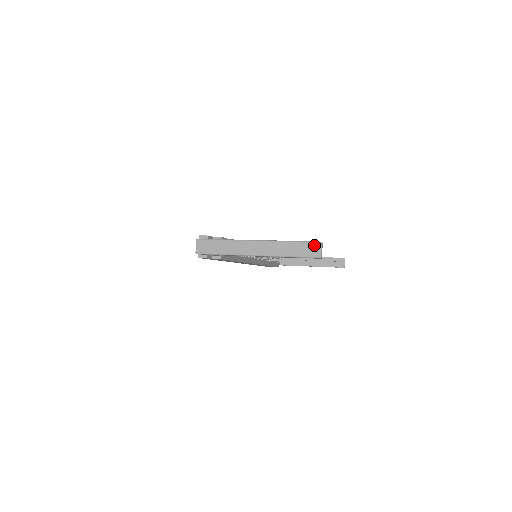
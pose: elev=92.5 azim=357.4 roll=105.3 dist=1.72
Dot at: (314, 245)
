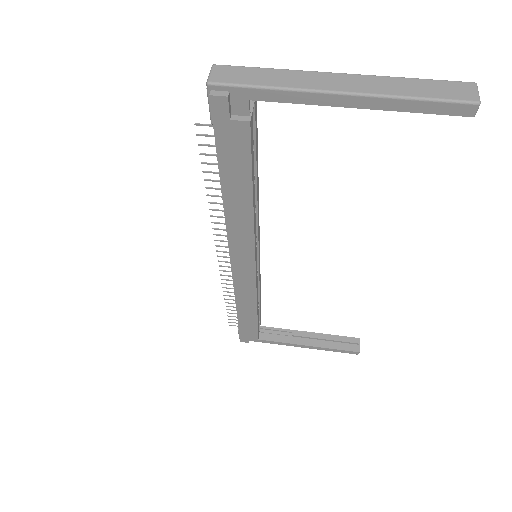
Dot at: (463, 85)
